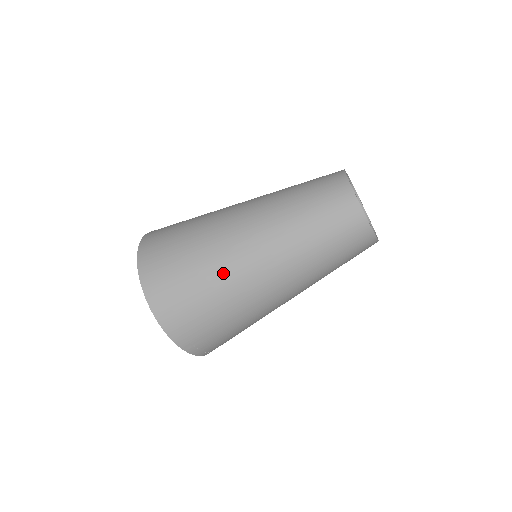
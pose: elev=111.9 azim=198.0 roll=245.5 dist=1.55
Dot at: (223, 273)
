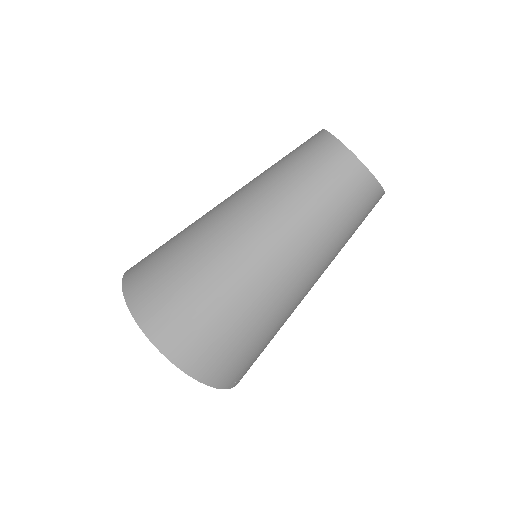
Dot at: (250, 300)
